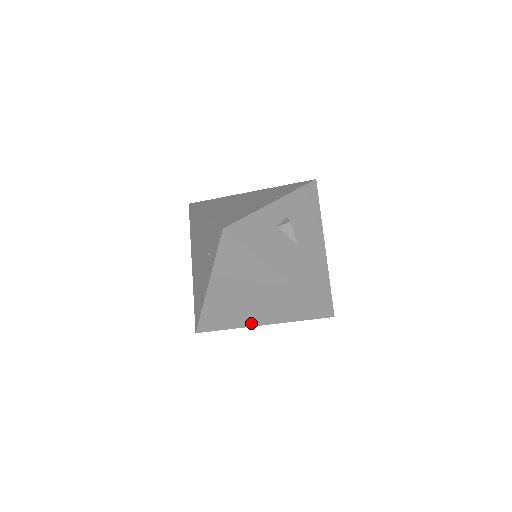
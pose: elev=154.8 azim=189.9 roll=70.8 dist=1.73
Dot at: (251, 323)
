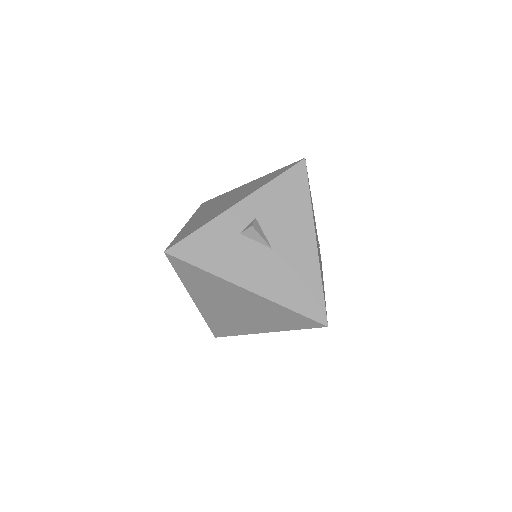
Dot at: (253, 331)
